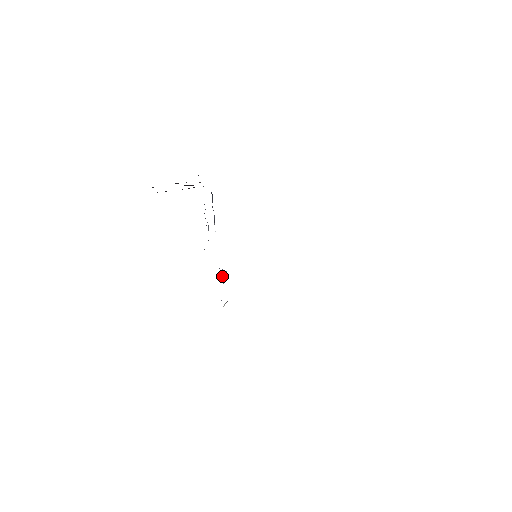
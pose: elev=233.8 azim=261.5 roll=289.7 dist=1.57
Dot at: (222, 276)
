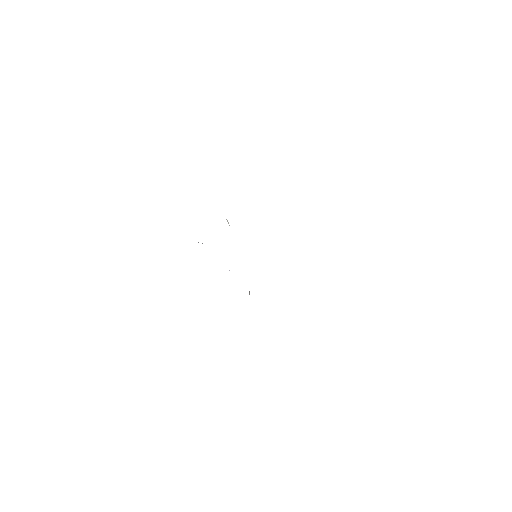
Dot at: occluded
